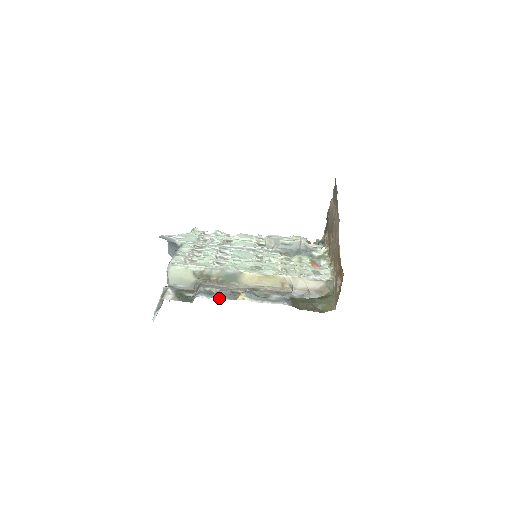
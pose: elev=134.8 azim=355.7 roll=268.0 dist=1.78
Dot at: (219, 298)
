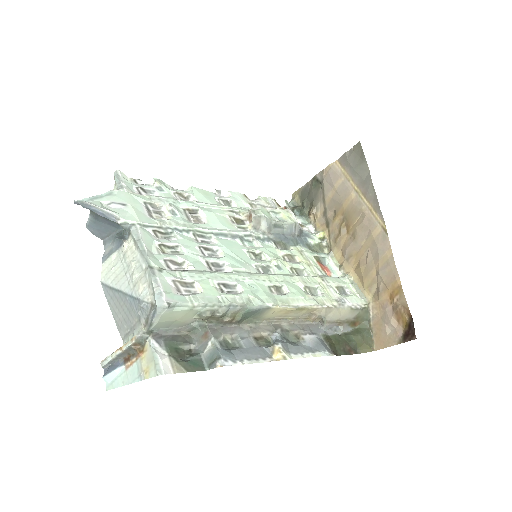
Dot at: (251, 361)
